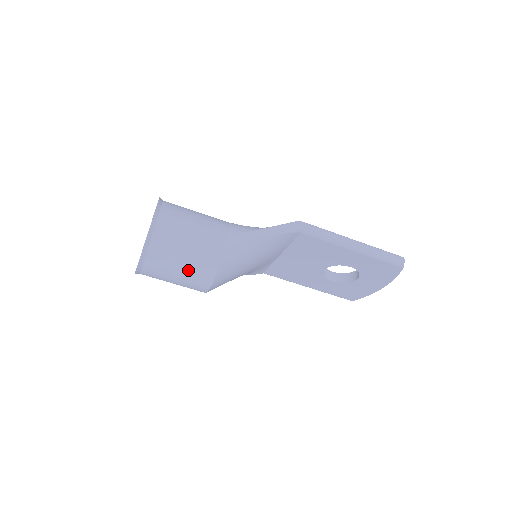
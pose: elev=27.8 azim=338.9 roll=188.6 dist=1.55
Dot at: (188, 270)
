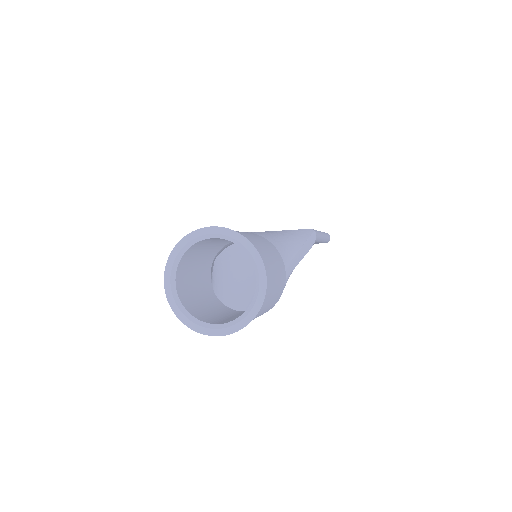
Dot at: occluded
